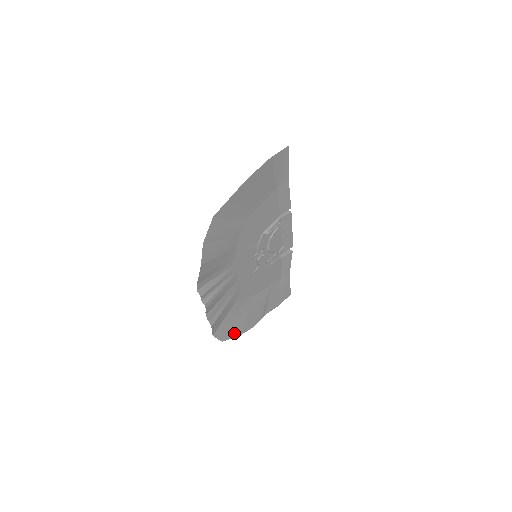
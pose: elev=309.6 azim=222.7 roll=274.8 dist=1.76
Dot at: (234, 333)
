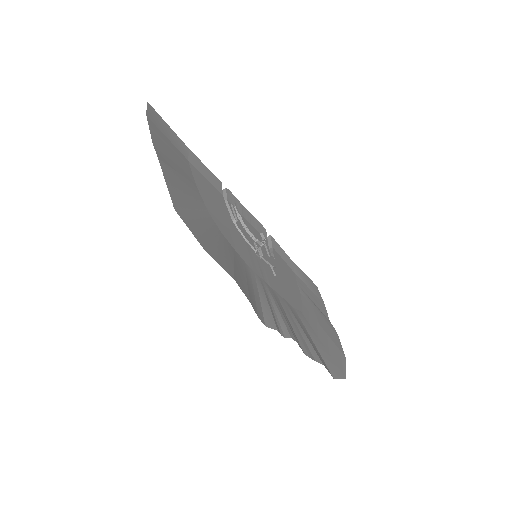
Dot at: (340, 360)
